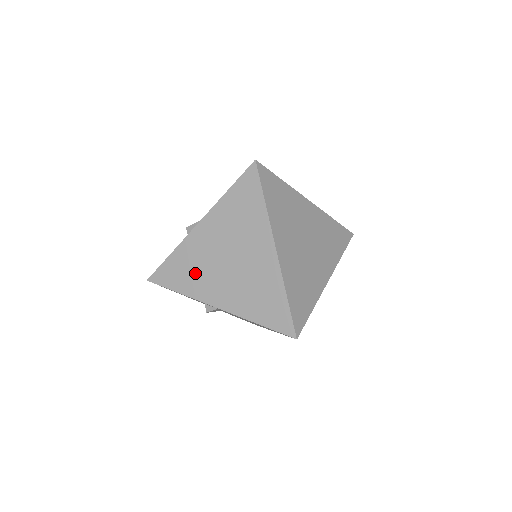
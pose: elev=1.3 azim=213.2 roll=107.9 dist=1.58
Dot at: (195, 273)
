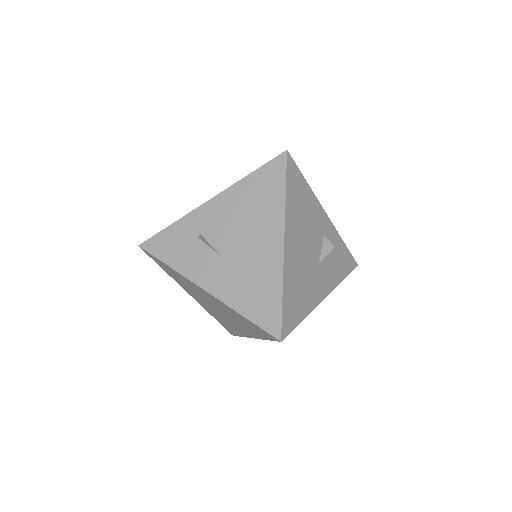
Dot at: (184, 284)
